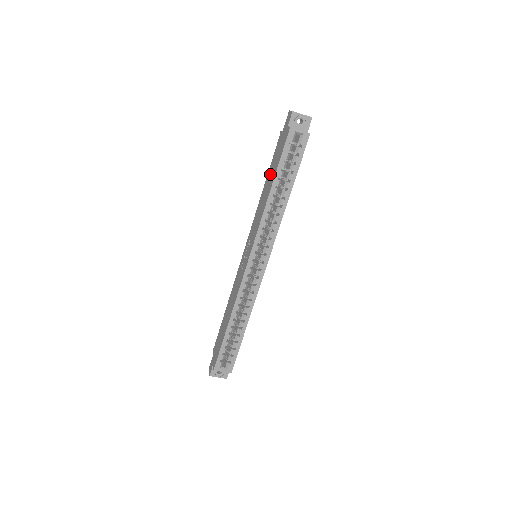
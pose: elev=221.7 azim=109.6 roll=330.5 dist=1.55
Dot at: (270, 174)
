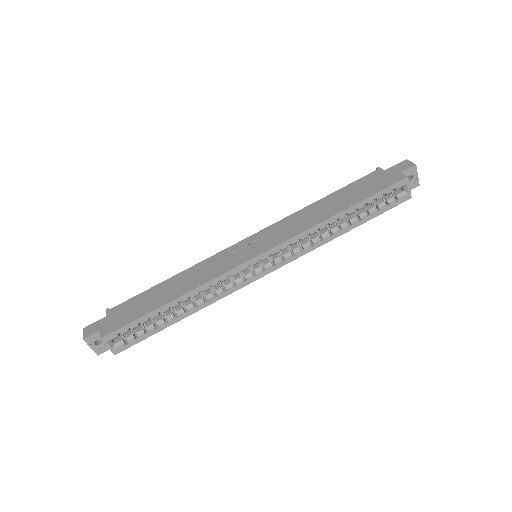
Dot at: (343, 195)
